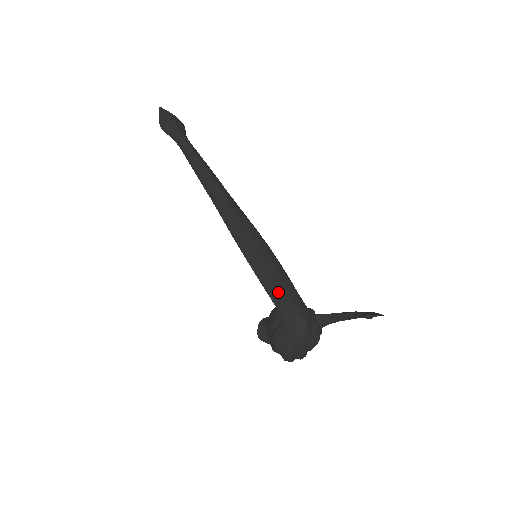
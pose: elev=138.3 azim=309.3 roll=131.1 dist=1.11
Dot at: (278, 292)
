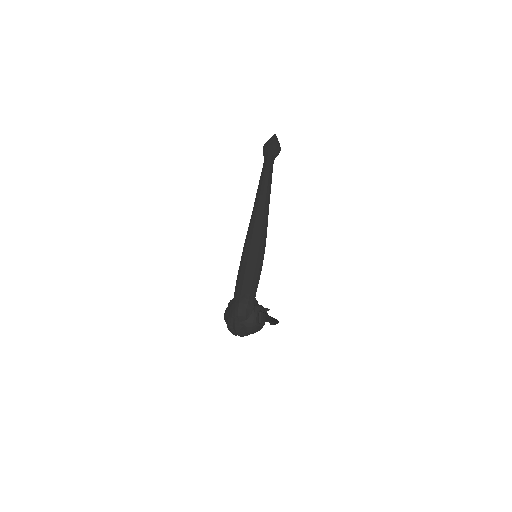
Dot at: (241, 282)
